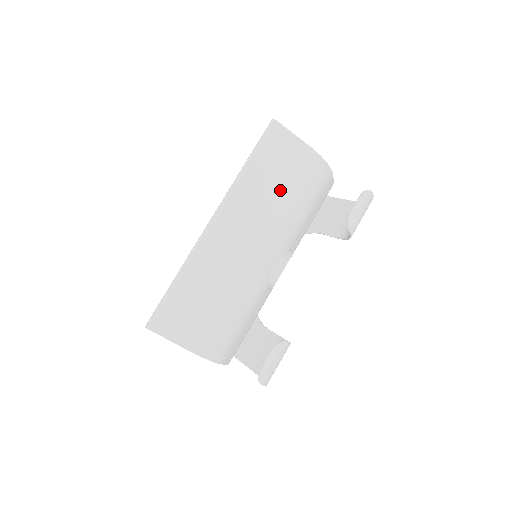
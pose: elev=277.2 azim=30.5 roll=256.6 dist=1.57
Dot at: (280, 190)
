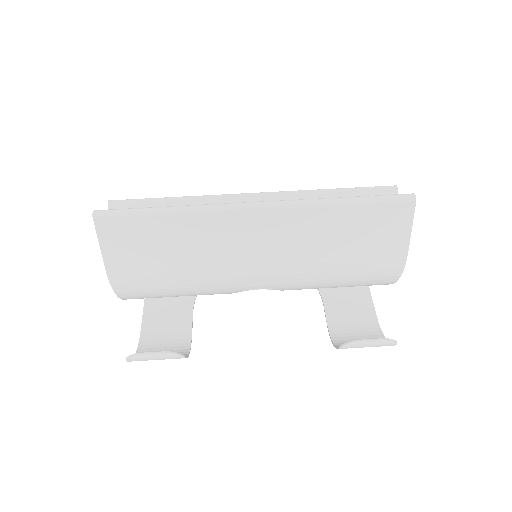
Dot at: (339, 252)
